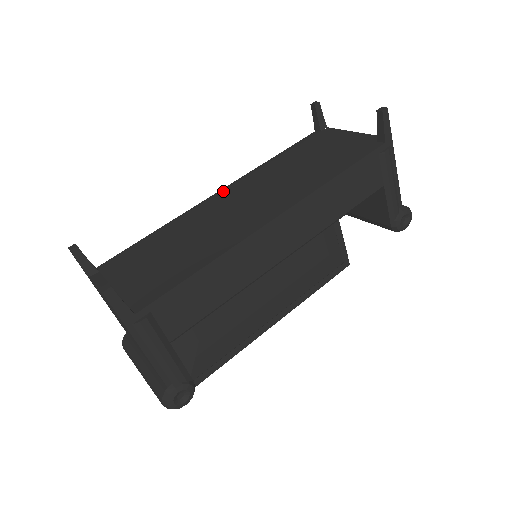
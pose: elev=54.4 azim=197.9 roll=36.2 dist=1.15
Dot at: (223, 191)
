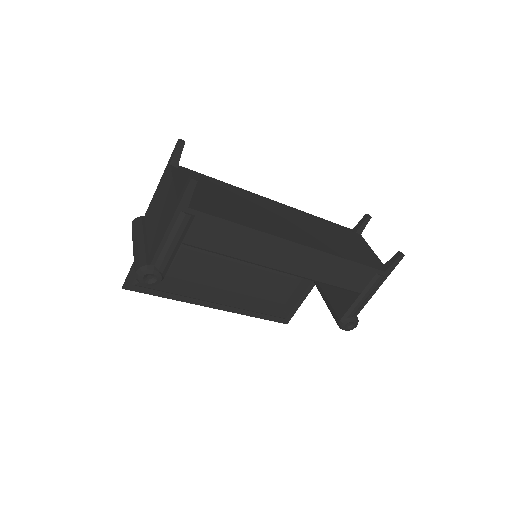
Dot at: (279, 203)
